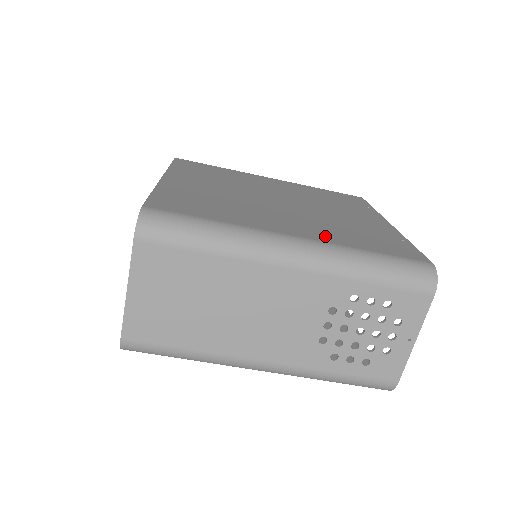
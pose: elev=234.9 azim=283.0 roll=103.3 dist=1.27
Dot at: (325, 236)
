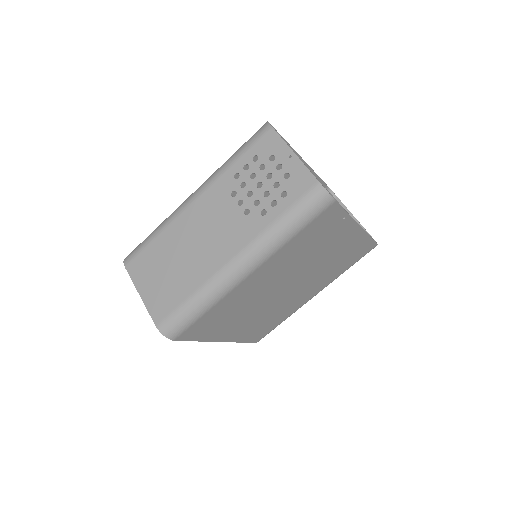
Dot at: occluded
